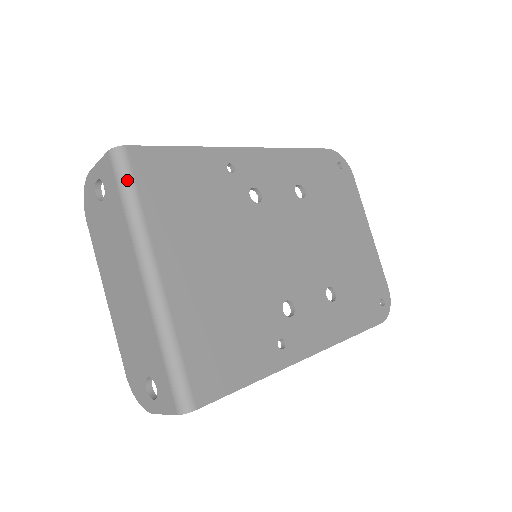
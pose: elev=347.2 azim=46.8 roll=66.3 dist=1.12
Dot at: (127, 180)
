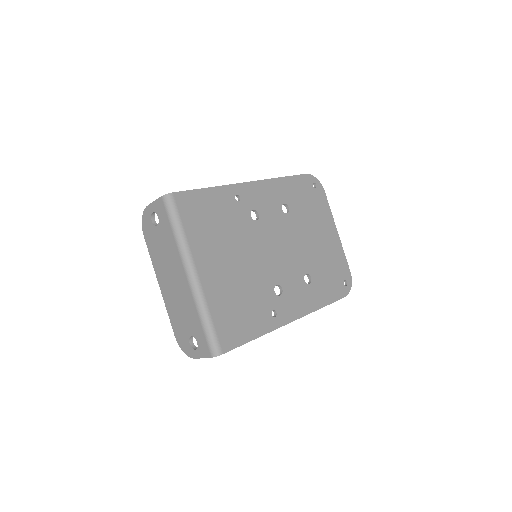
Dot at: (175, 215)
